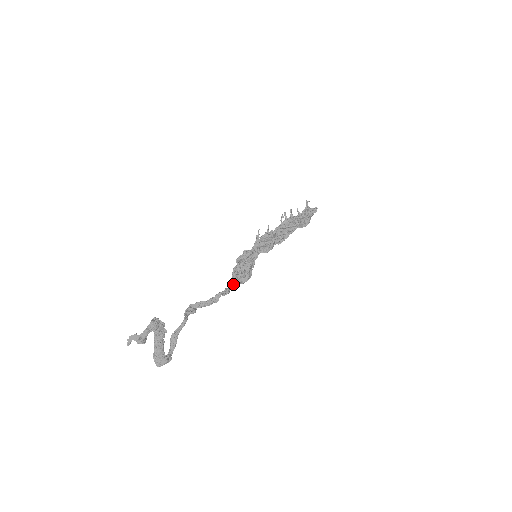
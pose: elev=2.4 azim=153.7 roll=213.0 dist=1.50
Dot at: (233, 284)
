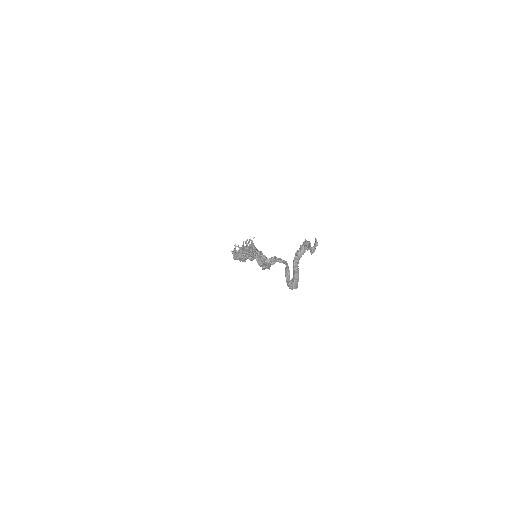
Dot at: (263, 264)
